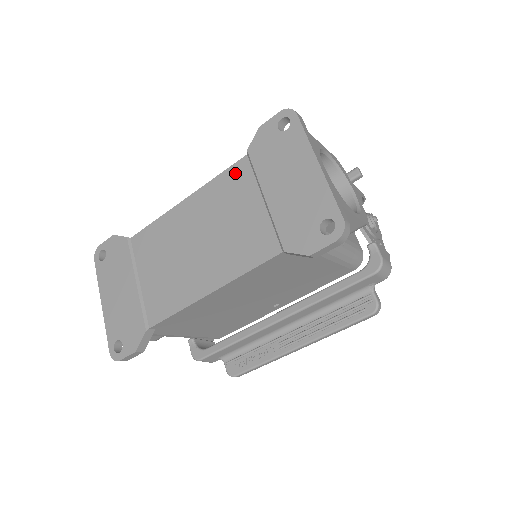
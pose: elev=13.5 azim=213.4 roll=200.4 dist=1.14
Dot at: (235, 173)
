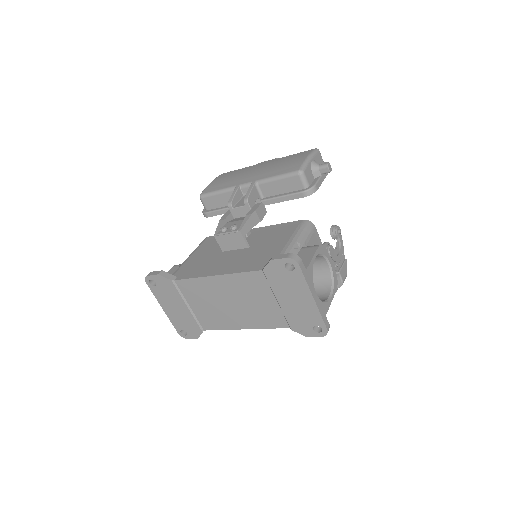
Dot at: (254, 277)
